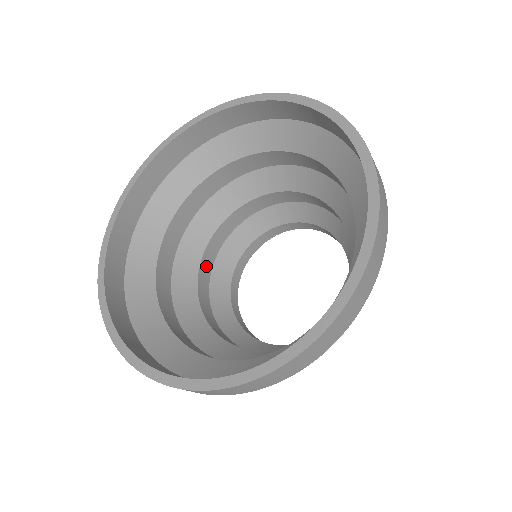
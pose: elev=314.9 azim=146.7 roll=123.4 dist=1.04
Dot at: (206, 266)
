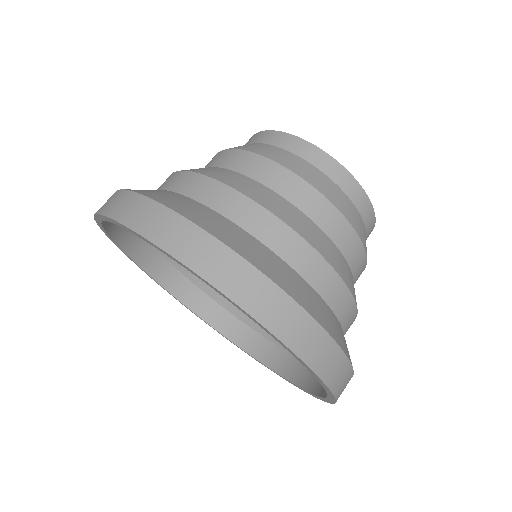
Dot at: occluded
